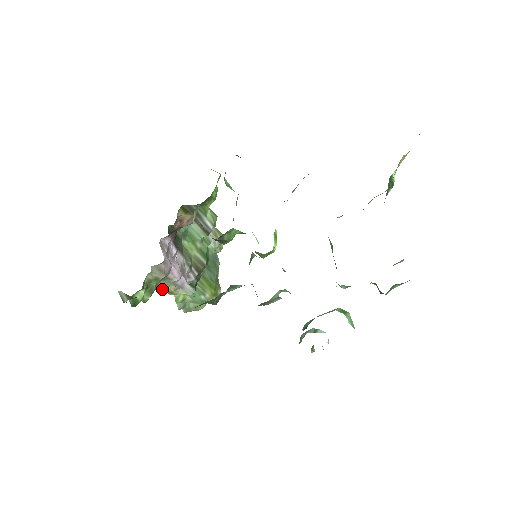
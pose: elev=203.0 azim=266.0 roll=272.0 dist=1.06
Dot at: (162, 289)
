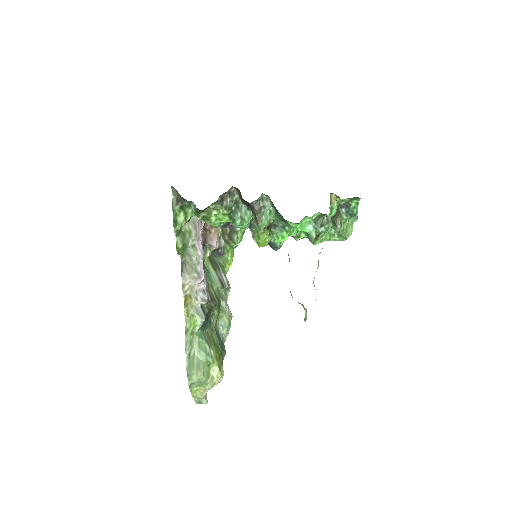
Dot at: (183, 287)
